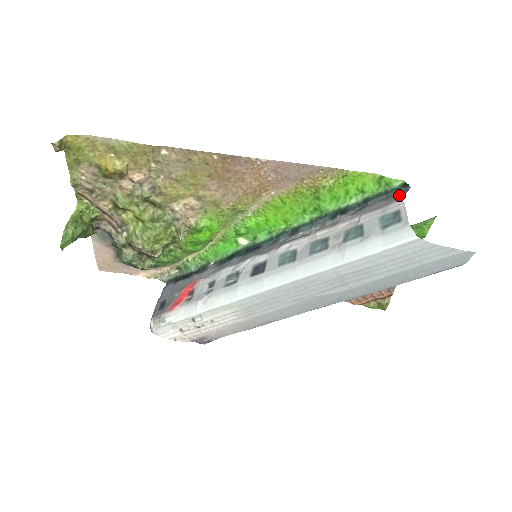
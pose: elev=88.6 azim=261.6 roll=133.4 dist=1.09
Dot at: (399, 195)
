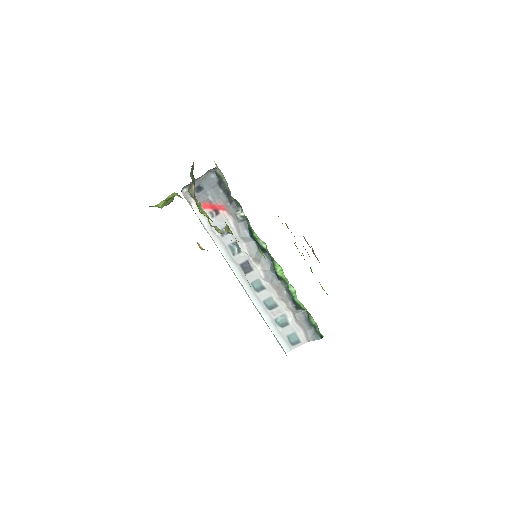
Dot at: (312, 338)
